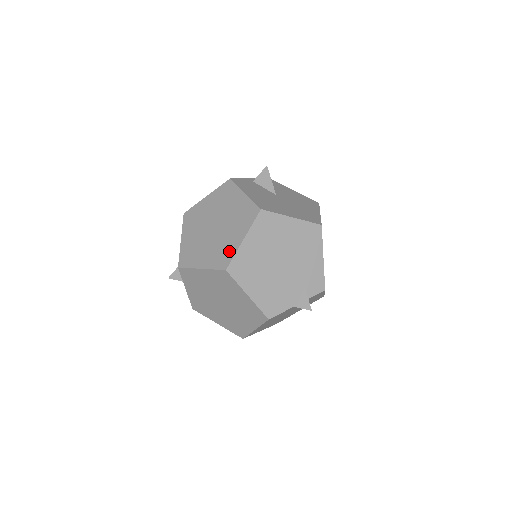
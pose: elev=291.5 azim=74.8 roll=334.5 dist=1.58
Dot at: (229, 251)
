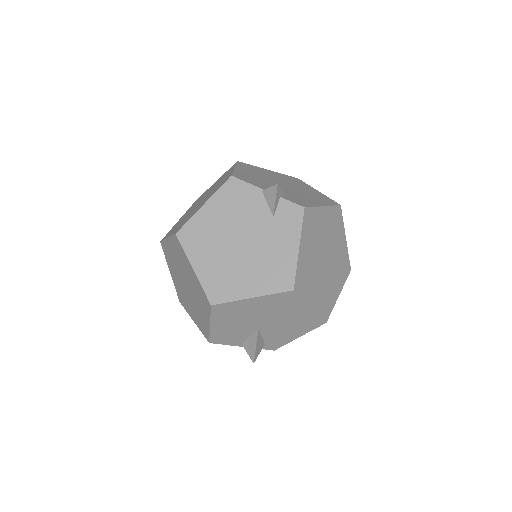
Dot at: occluded
